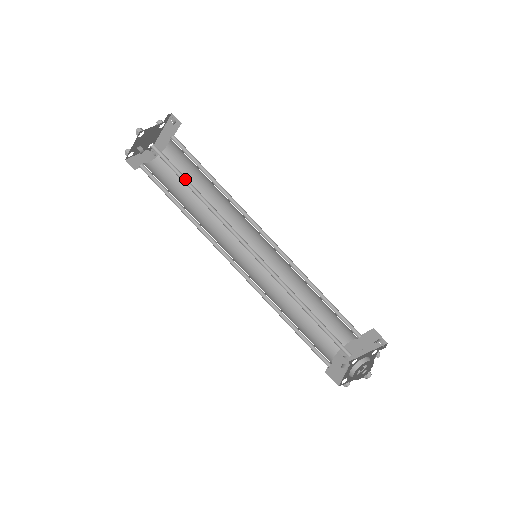
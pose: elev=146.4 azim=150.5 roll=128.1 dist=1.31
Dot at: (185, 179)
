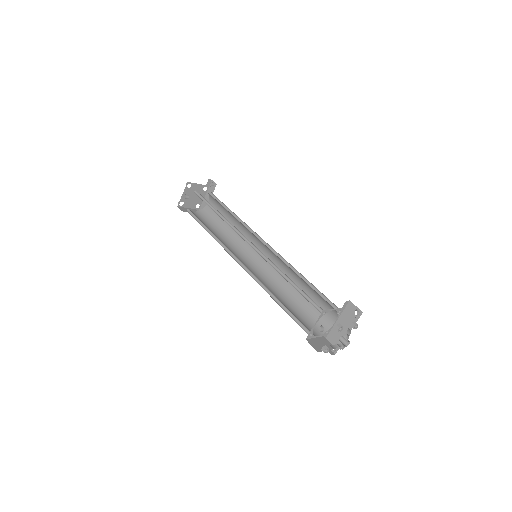
Dot at: (211, 206)
